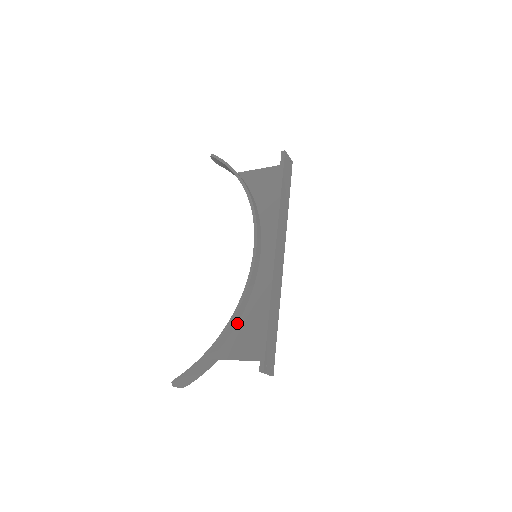
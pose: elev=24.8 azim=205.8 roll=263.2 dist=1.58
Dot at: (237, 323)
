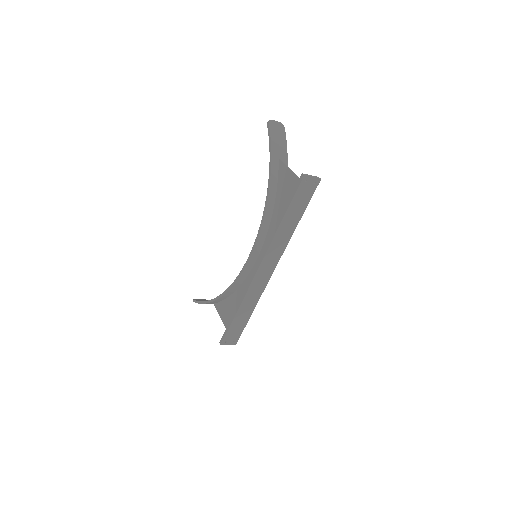
Dot at: (229, 296)
